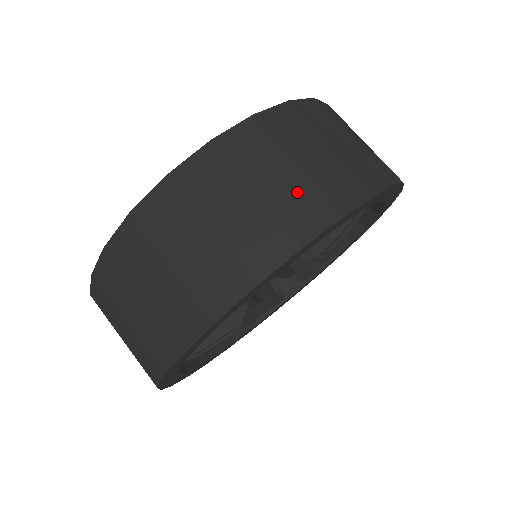
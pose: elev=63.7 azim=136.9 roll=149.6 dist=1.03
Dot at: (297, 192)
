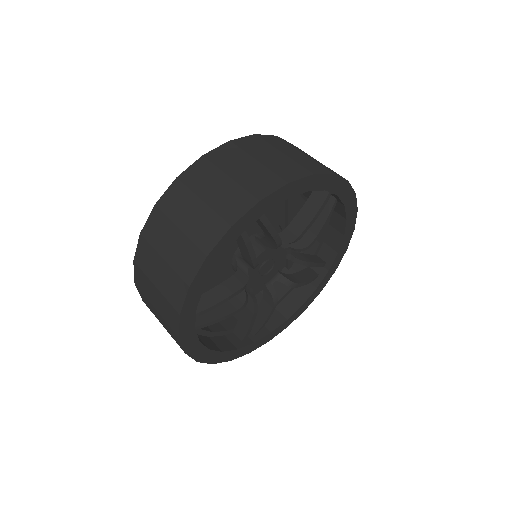
Dot at: (168, 279)
